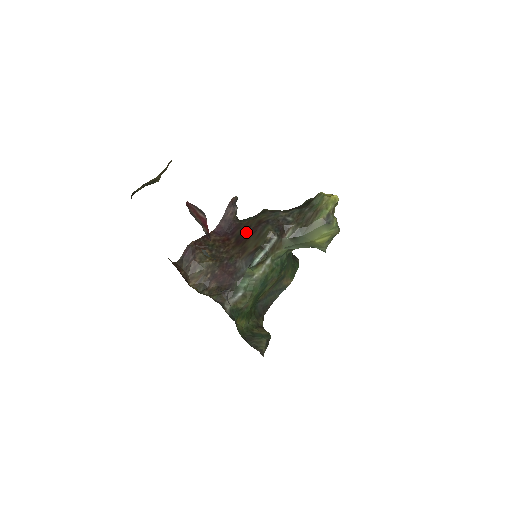
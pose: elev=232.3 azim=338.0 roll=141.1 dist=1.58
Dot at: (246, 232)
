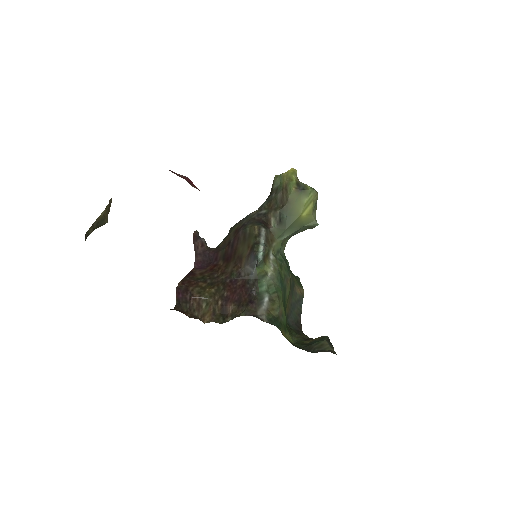
Dot at: (229, 247)
